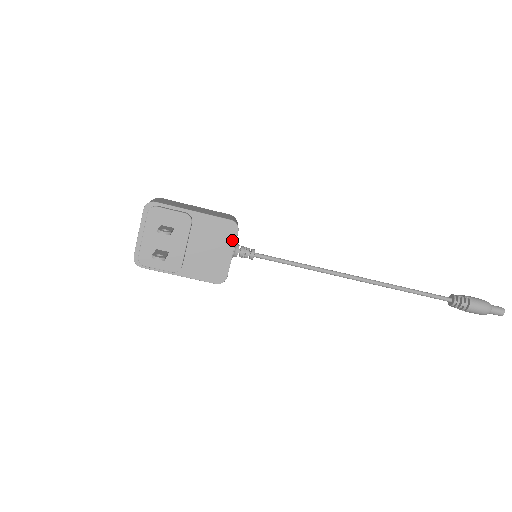
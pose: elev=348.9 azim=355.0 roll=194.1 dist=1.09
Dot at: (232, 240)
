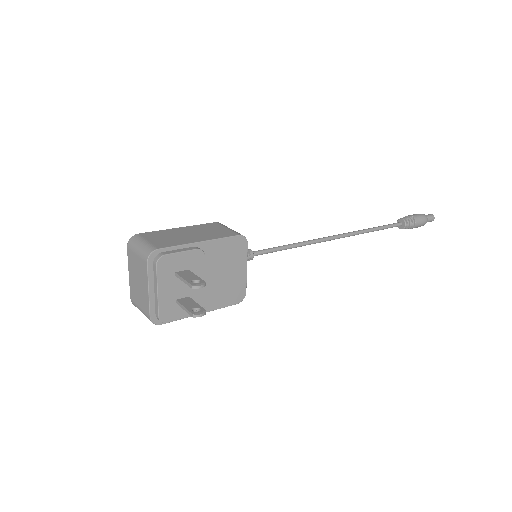
Dot at: (244, 255)
